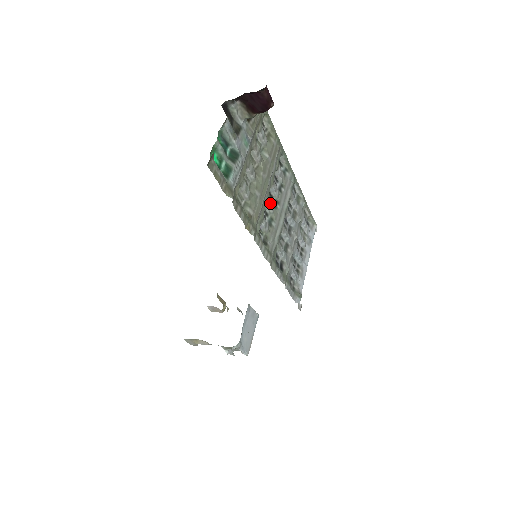
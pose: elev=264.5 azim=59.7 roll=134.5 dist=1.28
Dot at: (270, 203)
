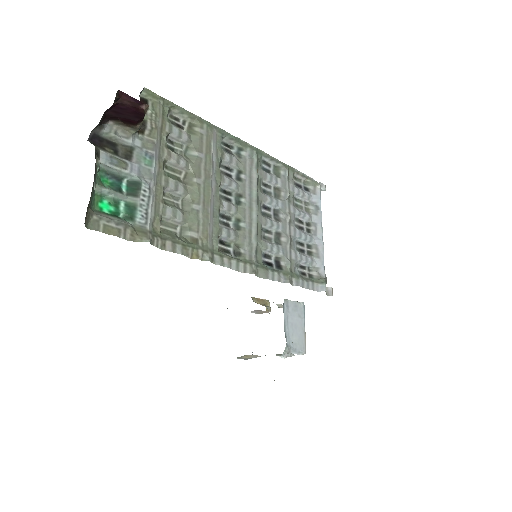
Dot at: (226, 204)
